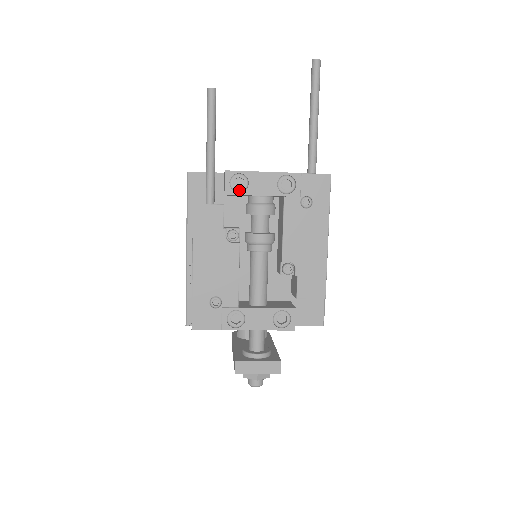
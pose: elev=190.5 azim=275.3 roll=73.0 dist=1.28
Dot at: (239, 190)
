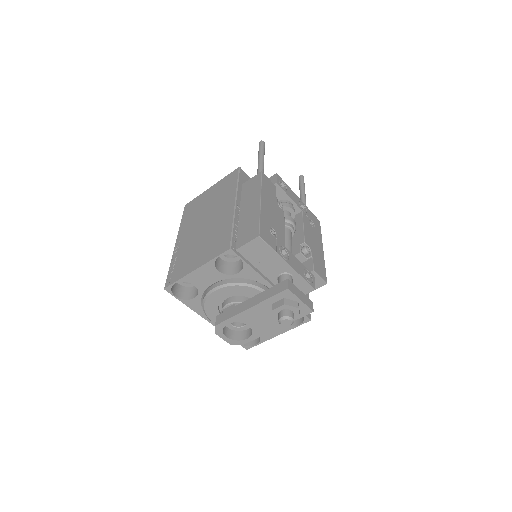
Dot at: (283, 188)
